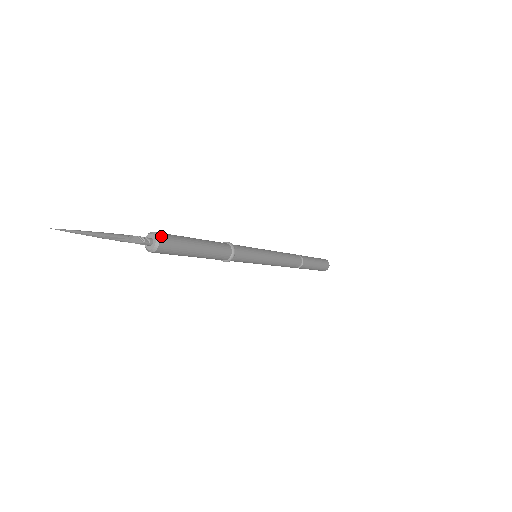
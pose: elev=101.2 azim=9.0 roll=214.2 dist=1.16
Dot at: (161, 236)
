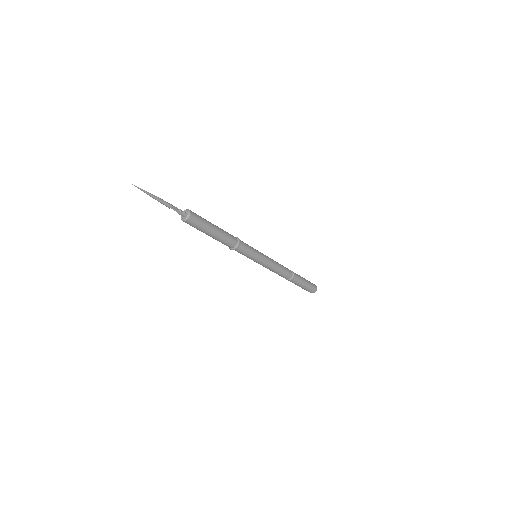
Dot at: (191, 211)
